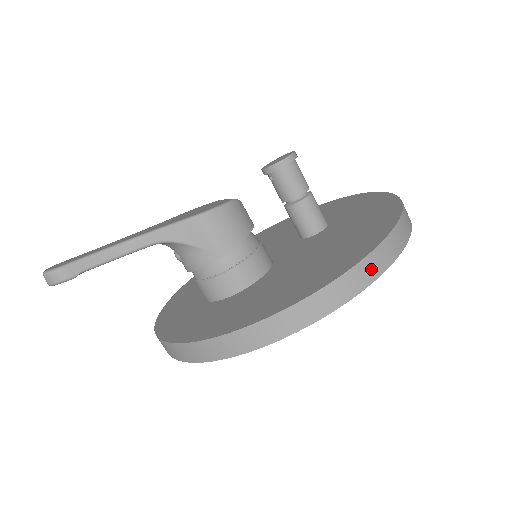
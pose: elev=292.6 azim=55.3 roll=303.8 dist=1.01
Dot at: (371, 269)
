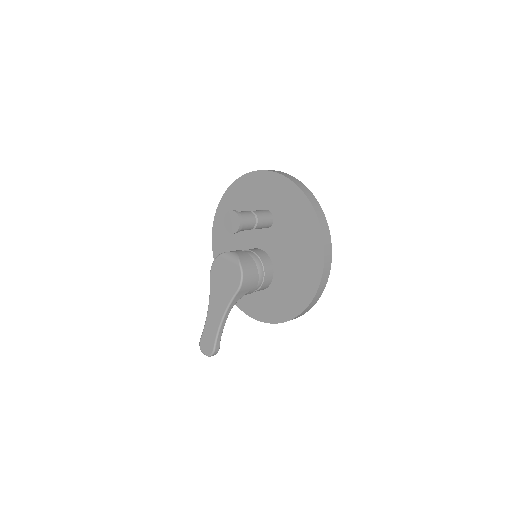
Dot at: (328, 257)
